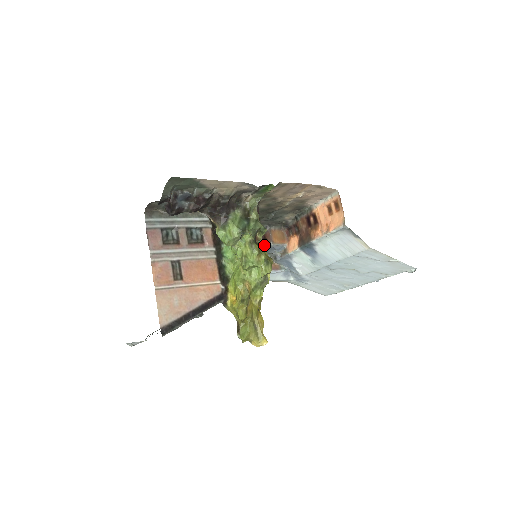
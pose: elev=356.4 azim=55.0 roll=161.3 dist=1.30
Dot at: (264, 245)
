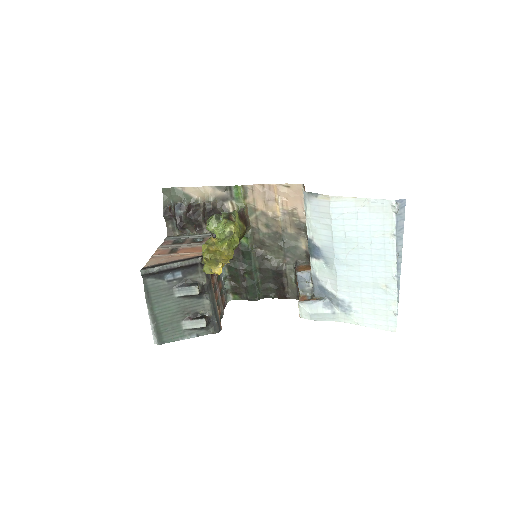
Dot at: (298, 283)
